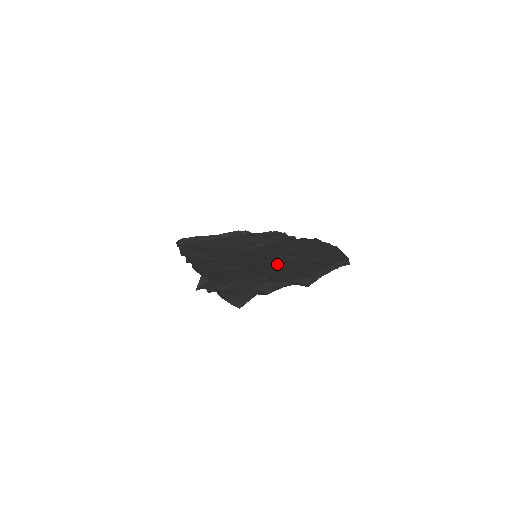
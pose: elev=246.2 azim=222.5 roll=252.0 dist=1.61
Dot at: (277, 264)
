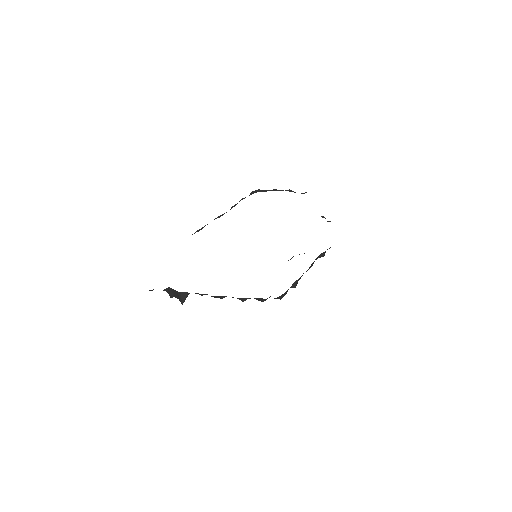
Dot at: occluded
